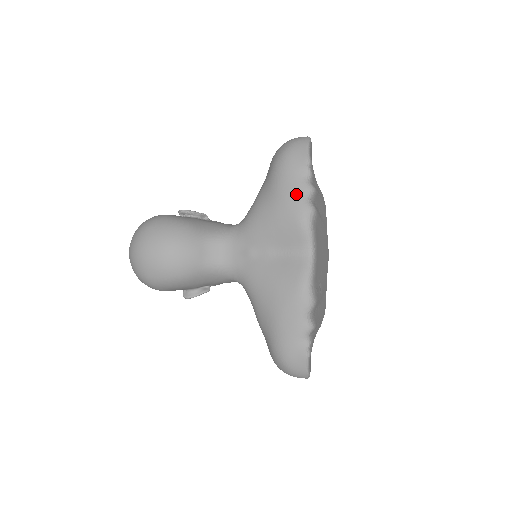
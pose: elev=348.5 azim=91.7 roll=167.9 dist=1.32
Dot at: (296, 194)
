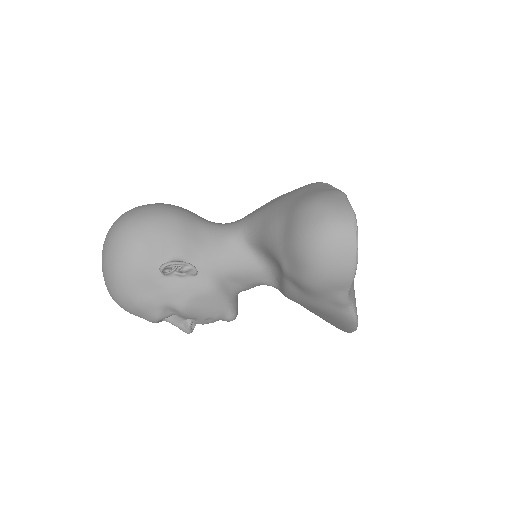
Dot at: occluded
